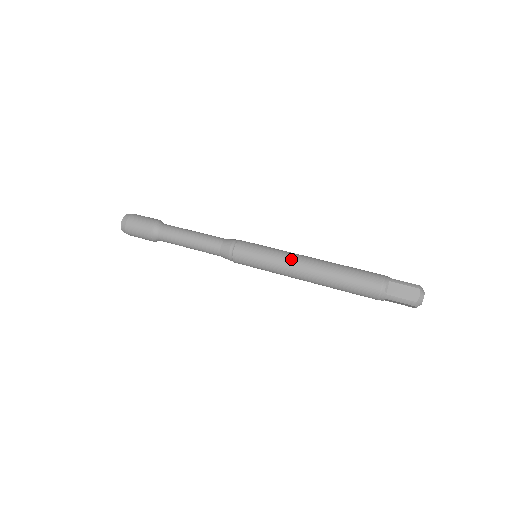
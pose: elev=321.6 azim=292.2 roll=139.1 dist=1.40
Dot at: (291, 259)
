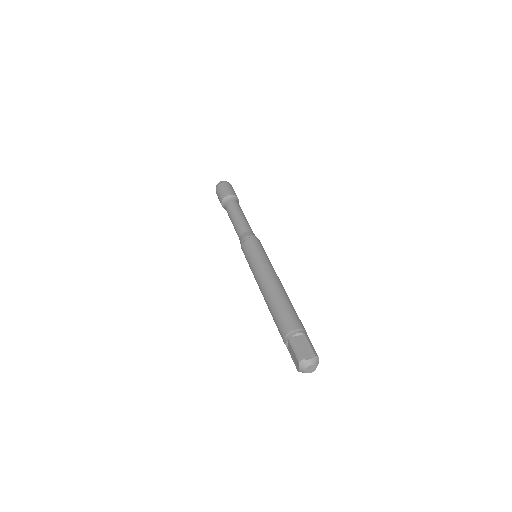
Dot at: (257, 277)
